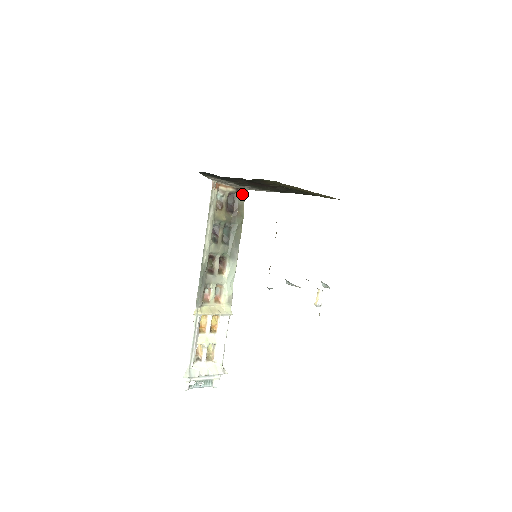
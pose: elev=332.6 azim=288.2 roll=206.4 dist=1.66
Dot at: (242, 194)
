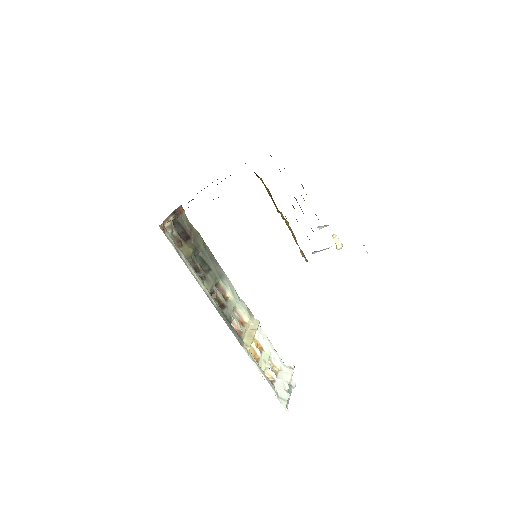
Dot at: (181, 213)
